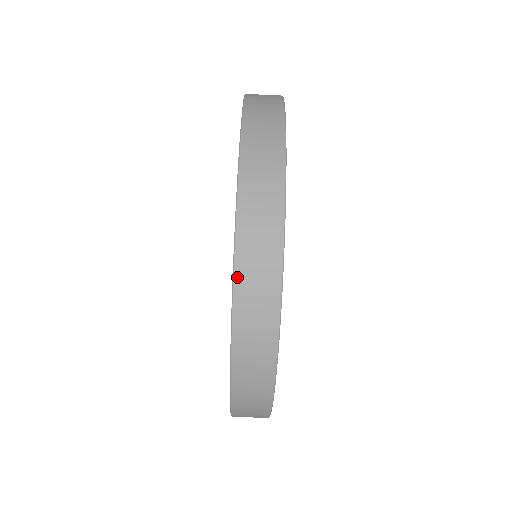
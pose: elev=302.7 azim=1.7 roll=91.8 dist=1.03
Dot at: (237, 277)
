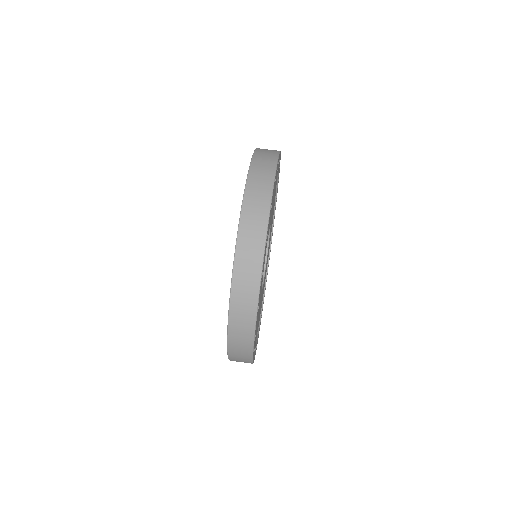
Dot at: (230, 332)
